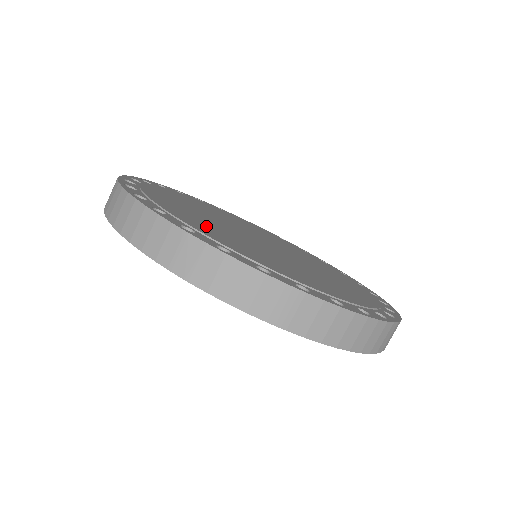
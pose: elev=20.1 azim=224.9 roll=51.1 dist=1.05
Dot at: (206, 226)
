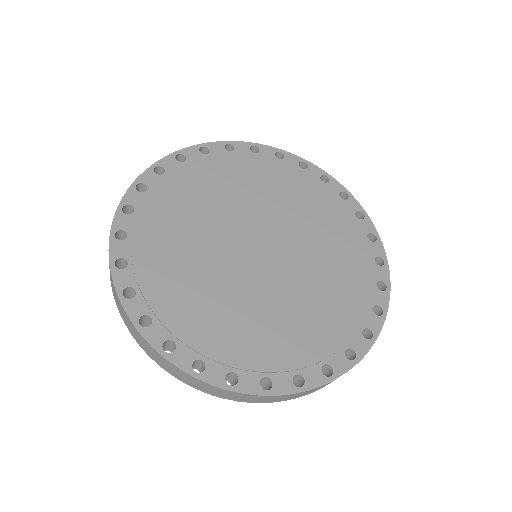
Dot at: (178, 285)
